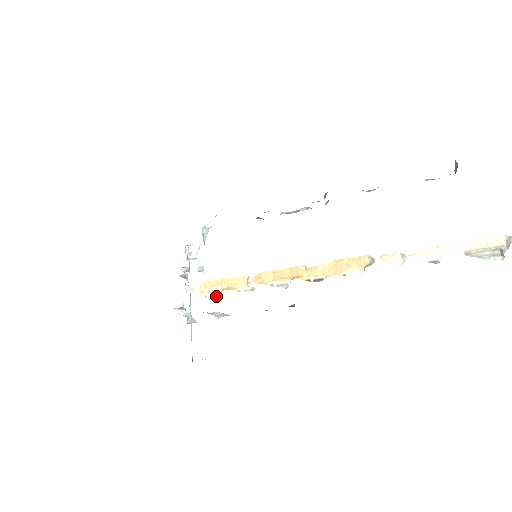
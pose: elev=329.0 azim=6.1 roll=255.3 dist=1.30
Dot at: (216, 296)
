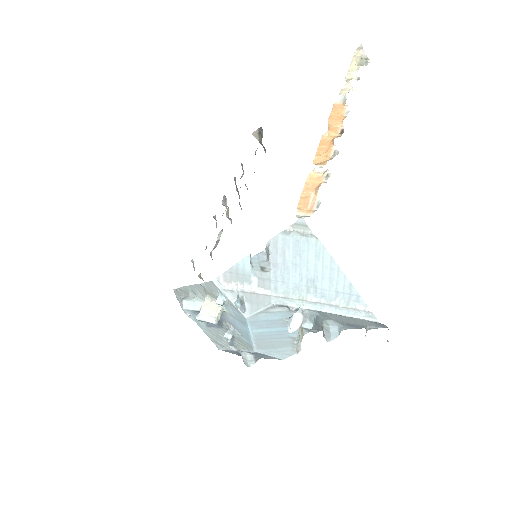
Dot at: (320, 203)
